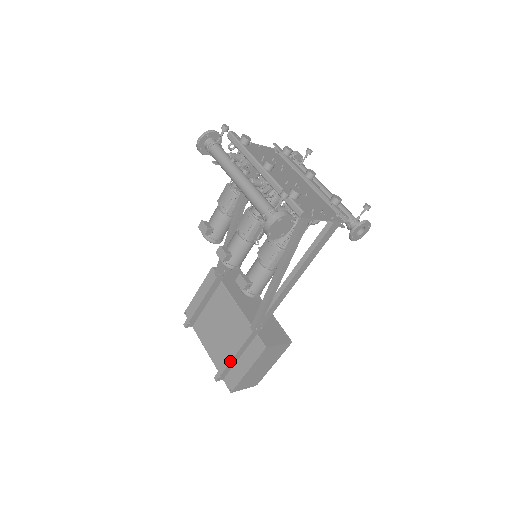
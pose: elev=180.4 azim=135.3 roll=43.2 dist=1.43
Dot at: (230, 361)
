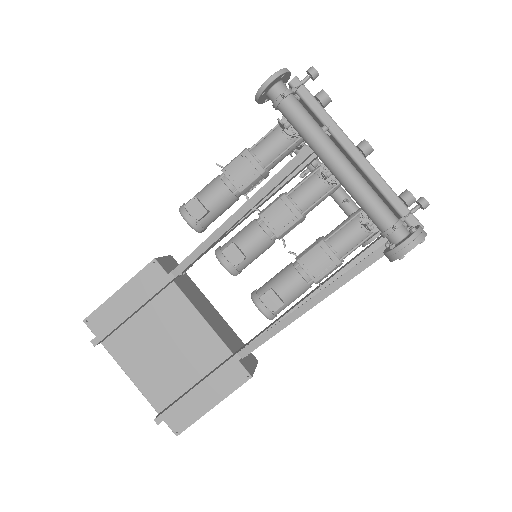
Dot at: (192, 397)
